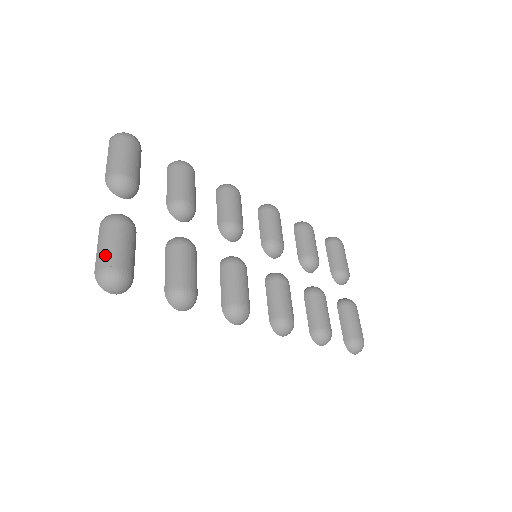
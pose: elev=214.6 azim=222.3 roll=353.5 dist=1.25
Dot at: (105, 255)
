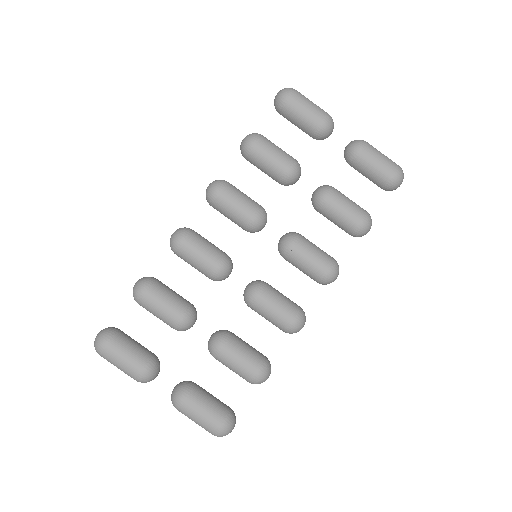
Dot at: (204, 428)
